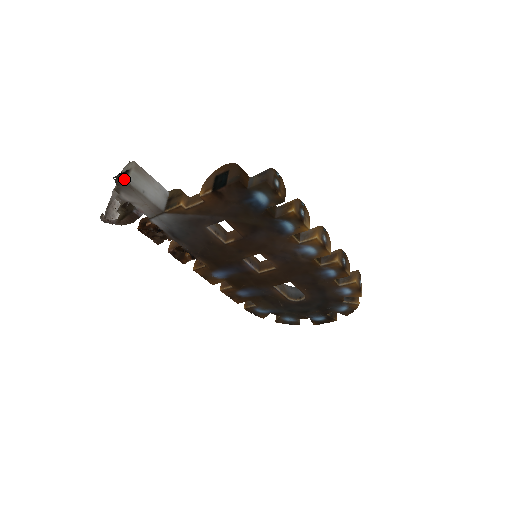
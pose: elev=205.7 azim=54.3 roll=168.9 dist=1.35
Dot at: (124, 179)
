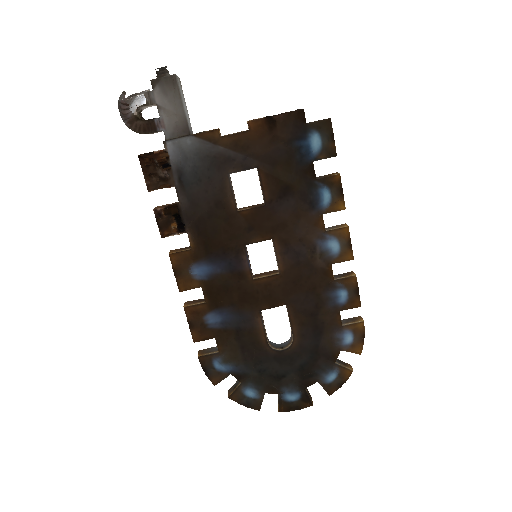
Dot at: occluded
